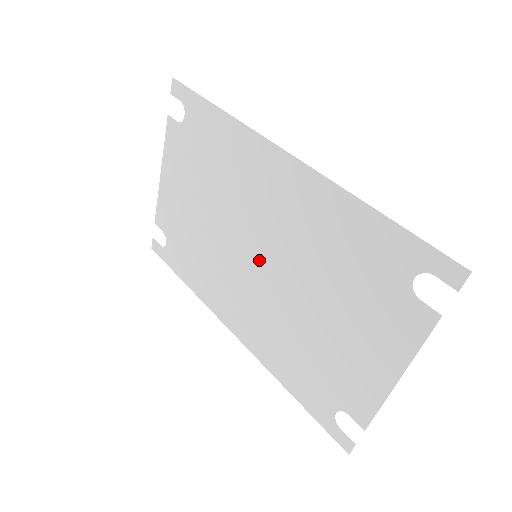
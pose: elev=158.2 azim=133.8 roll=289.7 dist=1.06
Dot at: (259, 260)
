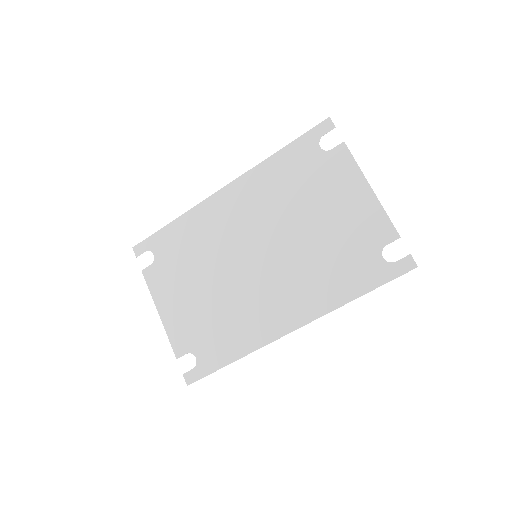
Dot at: (259, 255)
